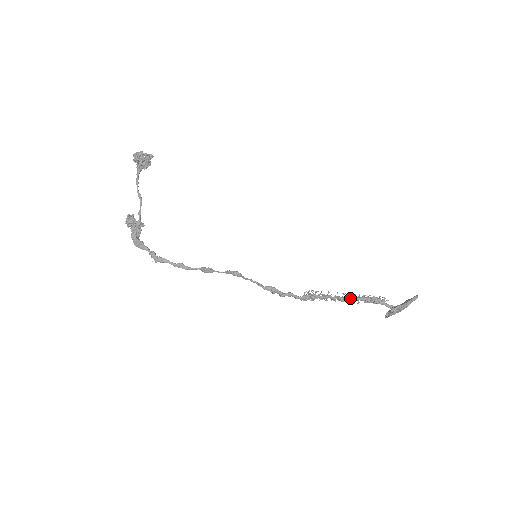
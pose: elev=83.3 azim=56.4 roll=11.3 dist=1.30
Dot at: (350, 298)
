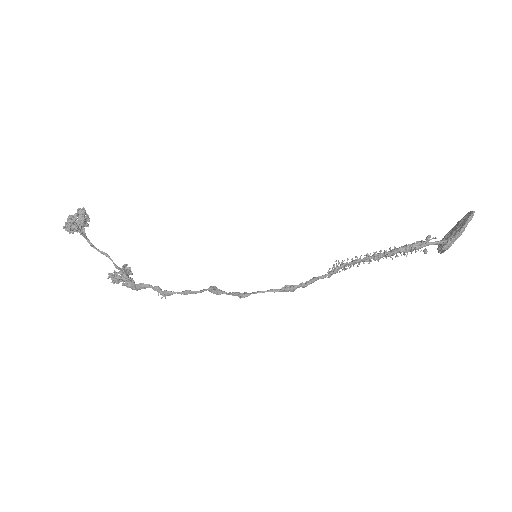
Dot at: (384, 255)
